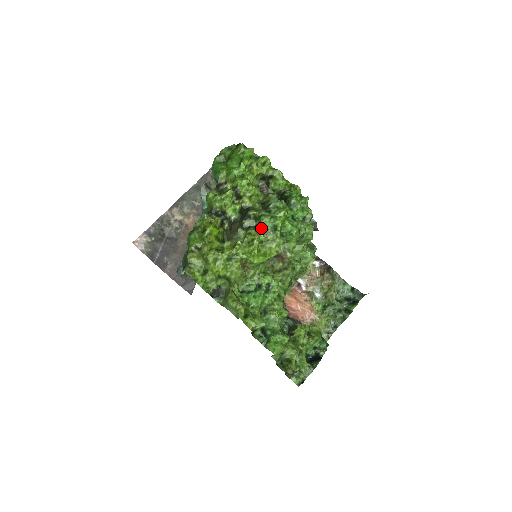
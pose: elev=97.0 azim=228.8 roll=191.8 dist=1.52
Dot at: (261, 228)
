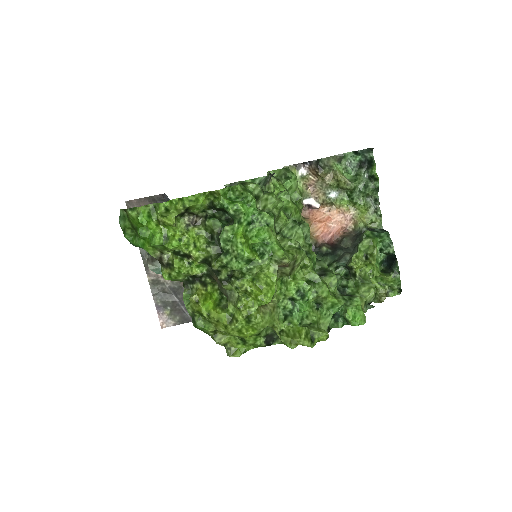
Dot at: (239, 272)
